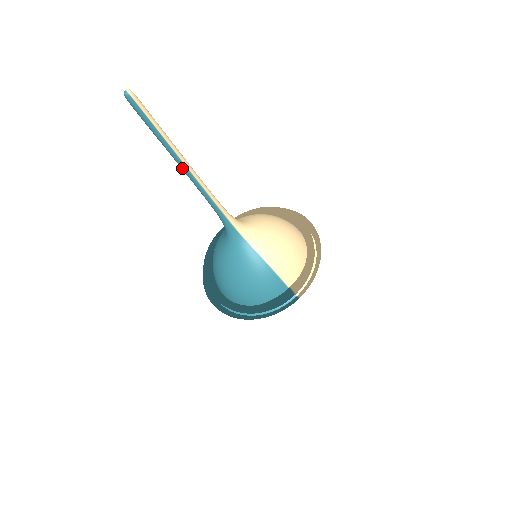
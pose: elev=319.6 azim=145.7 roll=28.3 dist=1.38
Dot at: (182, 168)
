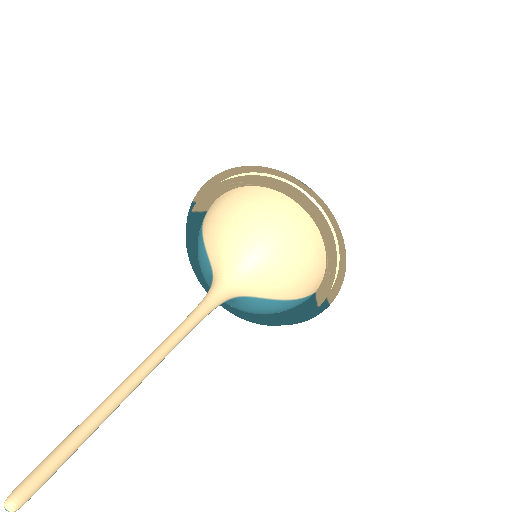
Dot at: (136, 383)
